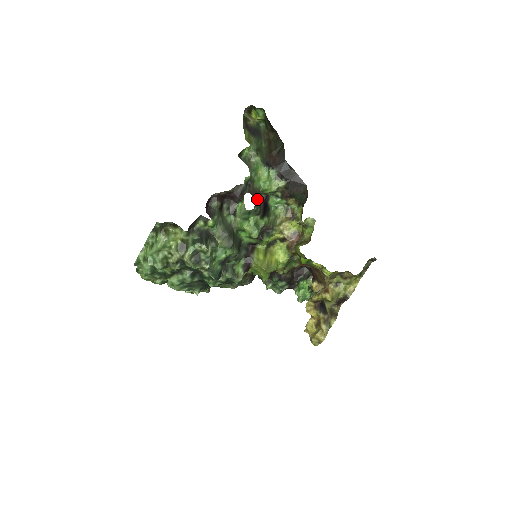
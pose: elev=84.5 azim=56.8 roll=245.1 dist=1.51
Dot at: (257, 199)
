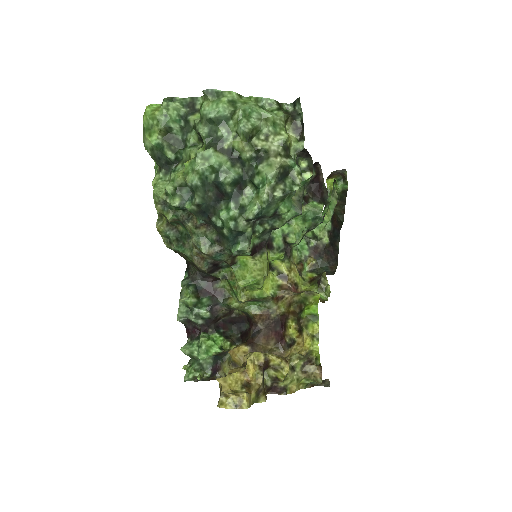
Dot at: occluded
